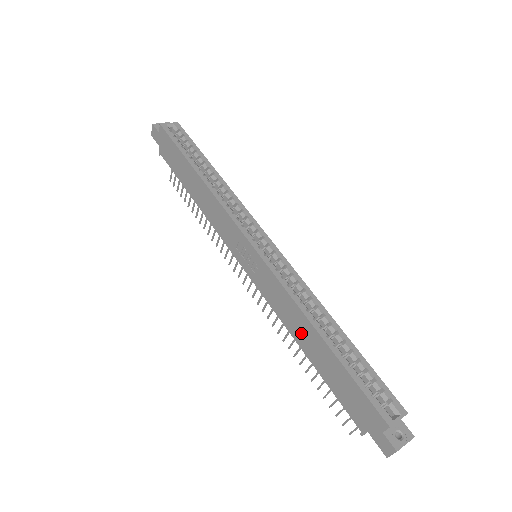
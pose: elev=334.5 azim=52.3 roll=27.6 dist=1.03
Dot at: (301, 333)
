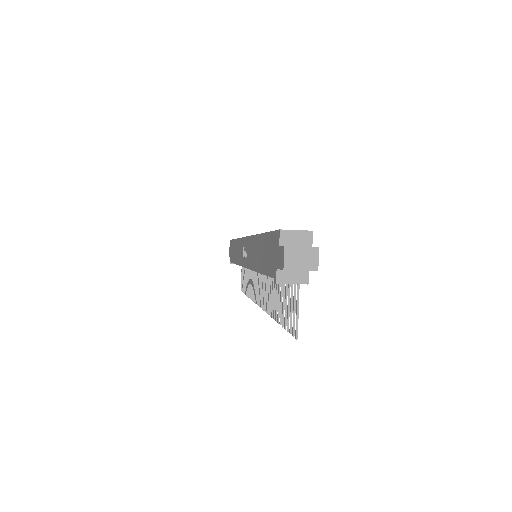
Dot at: (257, 256)
